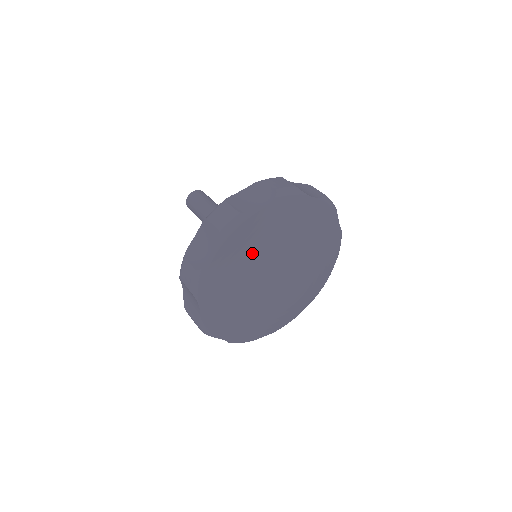
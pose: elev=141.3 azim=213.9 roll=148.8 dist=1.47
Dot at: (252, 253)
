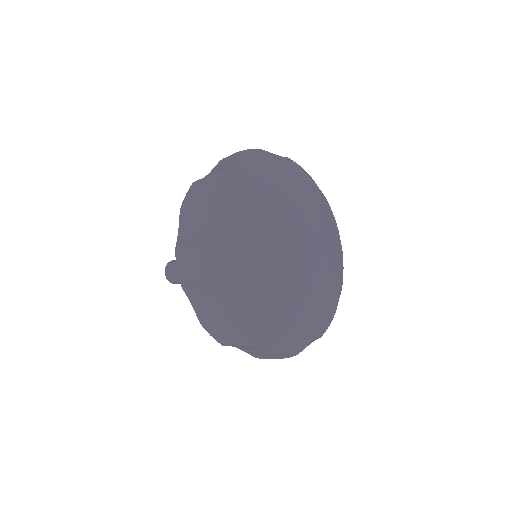
Dot at: (267, 187)
